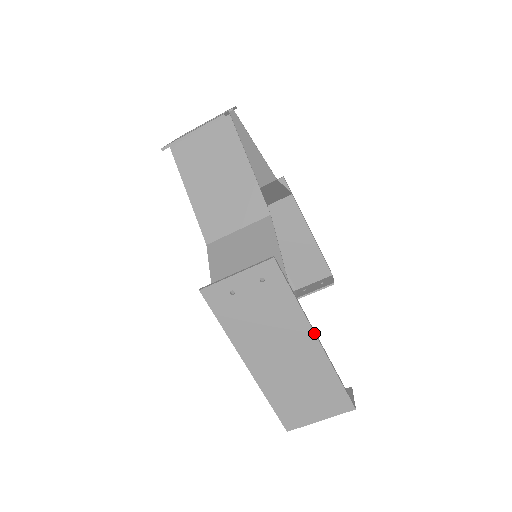
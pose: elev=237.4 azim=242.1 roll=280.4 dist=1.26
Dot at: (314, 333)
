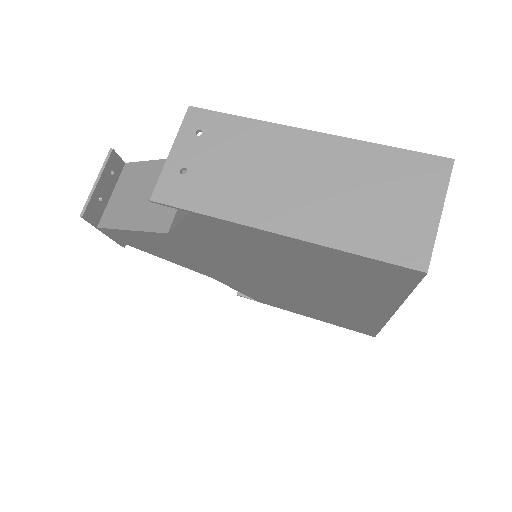
Dot at: (302, 129)
